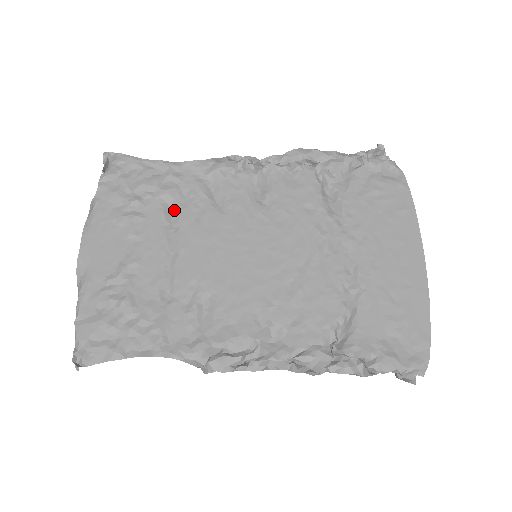
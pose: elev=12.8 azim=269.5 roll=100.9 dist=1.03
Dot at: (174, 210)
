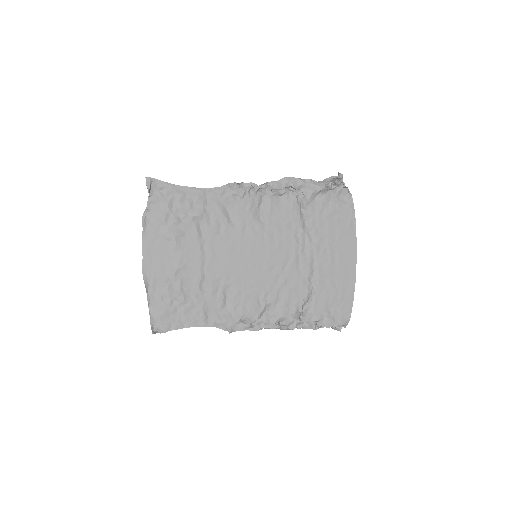
Dot at: (203, 227)
